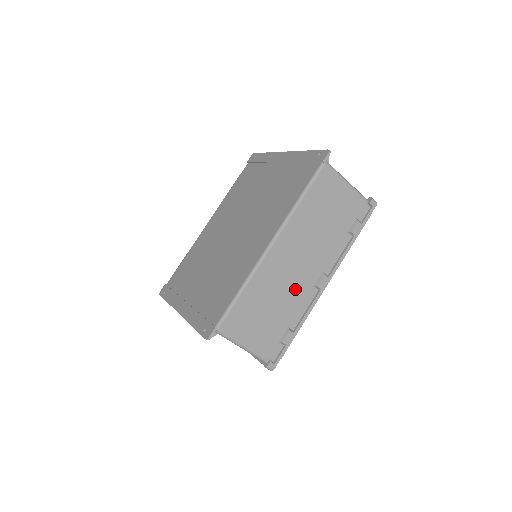
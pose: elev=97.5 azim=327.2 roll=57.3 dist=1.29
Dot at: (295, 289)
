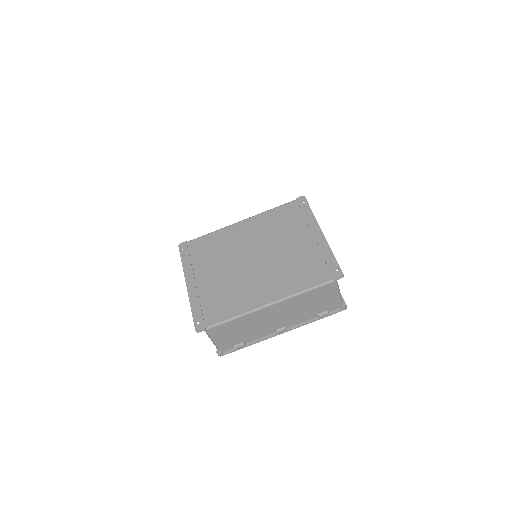
Dot at: (264, 328)
